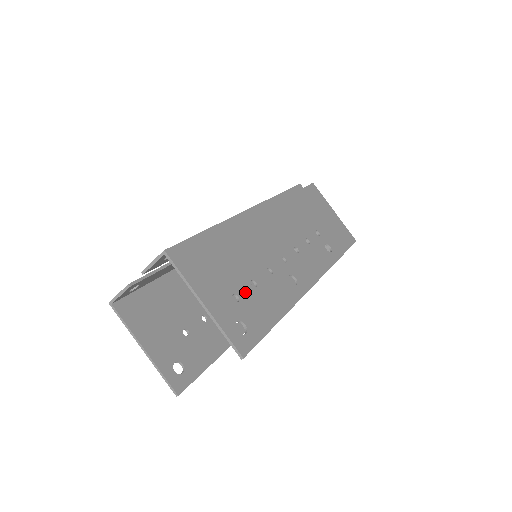
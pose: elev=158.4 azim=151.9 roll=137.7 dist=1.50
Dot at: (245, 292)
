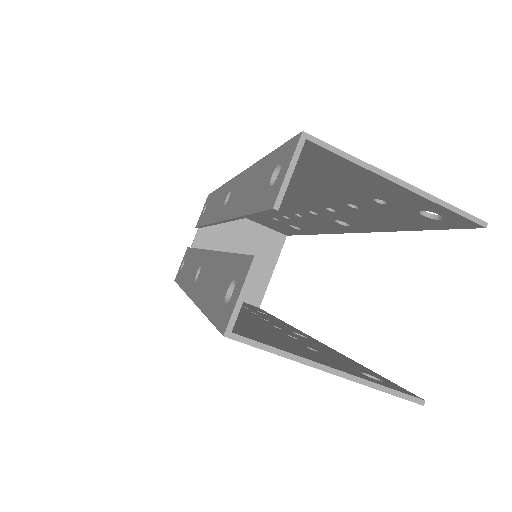
Dot at: occluded
